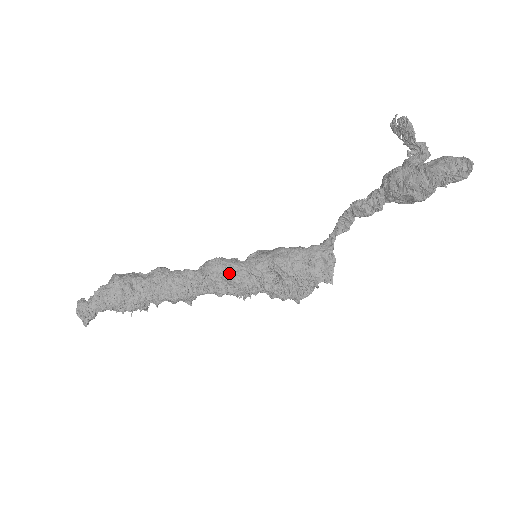
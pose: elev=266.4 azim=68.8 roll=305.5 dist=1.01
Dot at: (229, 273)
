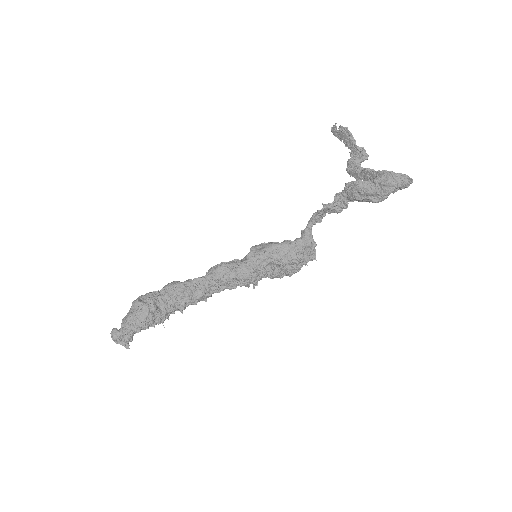
Dot at: (238, 274)
